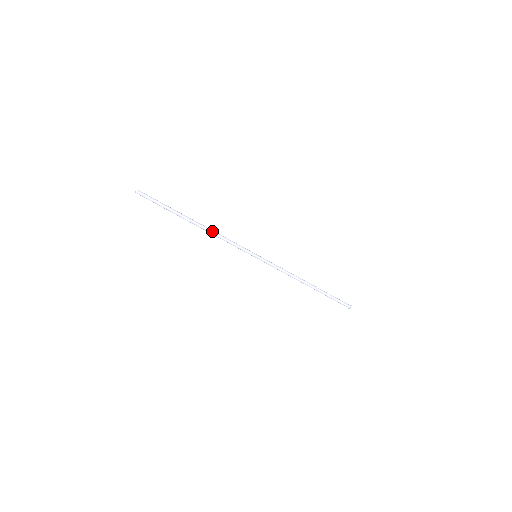
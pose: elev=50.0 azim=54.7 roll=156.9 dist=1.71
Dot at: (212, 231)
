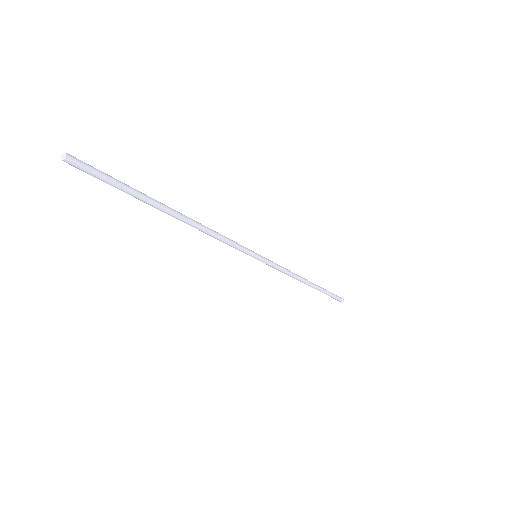
Dot at: (202, 228)
